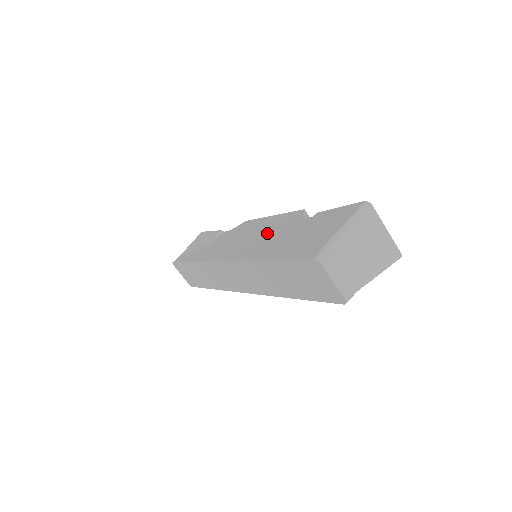
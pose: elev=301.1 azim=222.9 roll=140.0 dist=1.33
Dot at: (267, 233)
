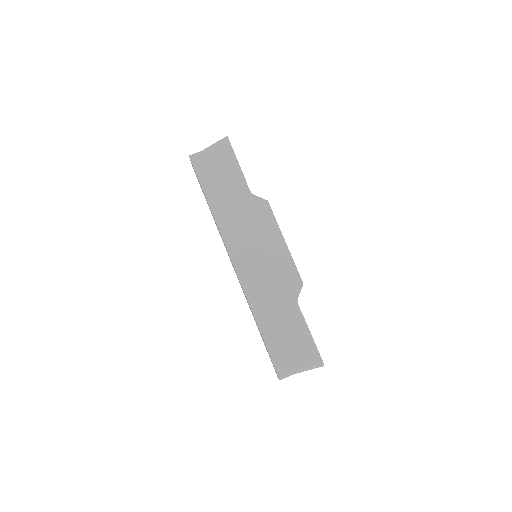
Dot at: (272, 278)
